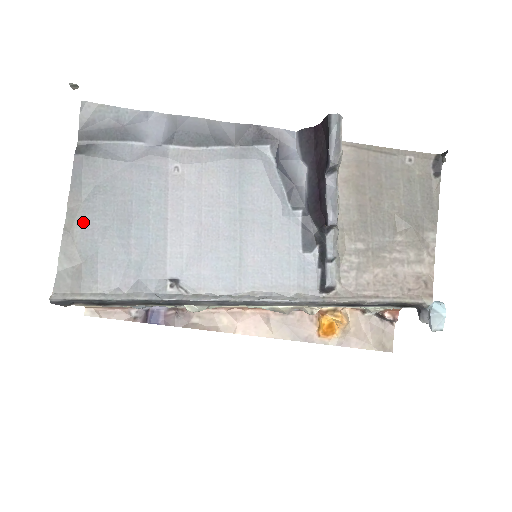
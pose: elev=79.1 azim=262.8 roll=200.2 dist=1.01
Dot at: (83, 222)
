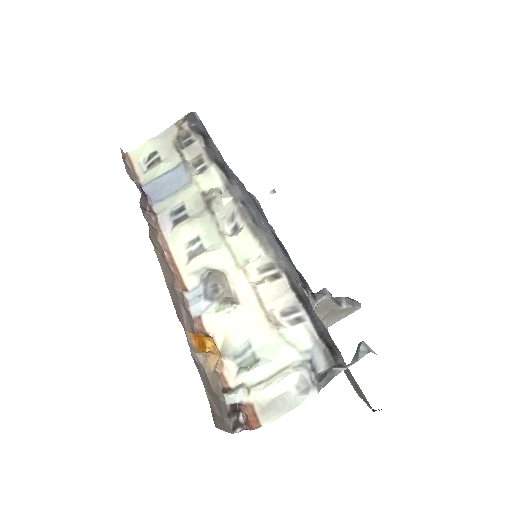
Dot at: occluded
